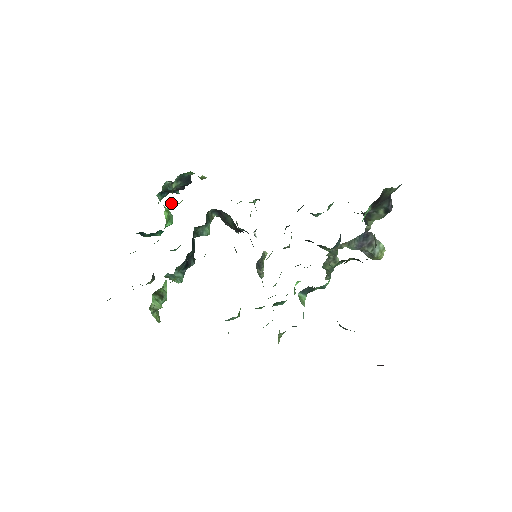
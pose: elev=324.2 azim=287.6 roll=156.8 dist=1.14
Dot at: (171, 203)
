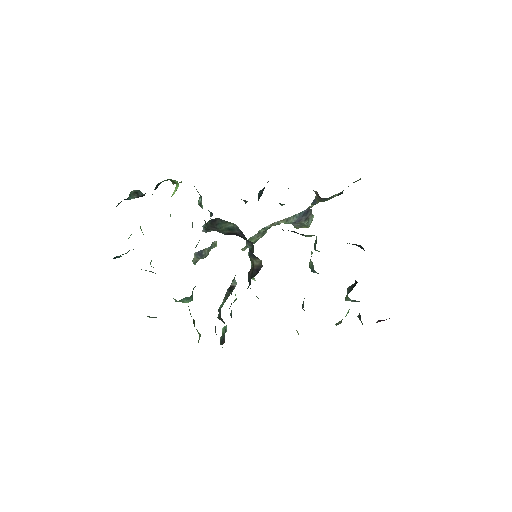
Dot at: occluded
